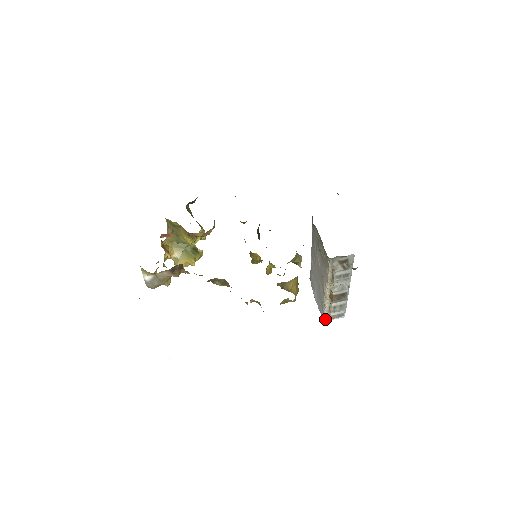
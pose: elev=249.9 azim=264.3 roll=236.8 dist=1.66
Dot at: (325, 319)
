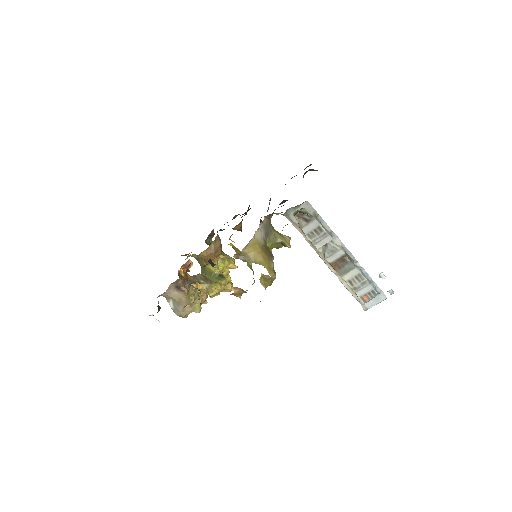
Dot at: (363, 307)
